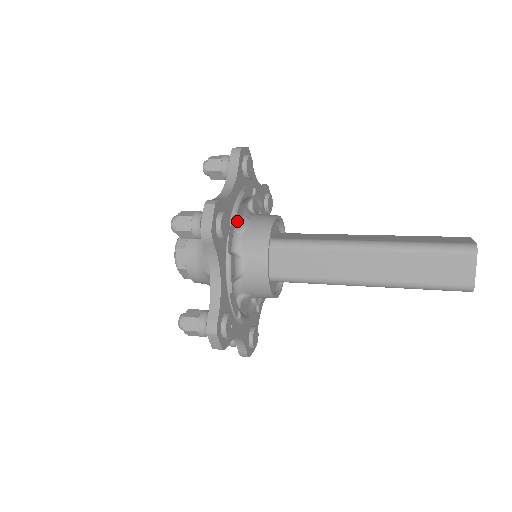
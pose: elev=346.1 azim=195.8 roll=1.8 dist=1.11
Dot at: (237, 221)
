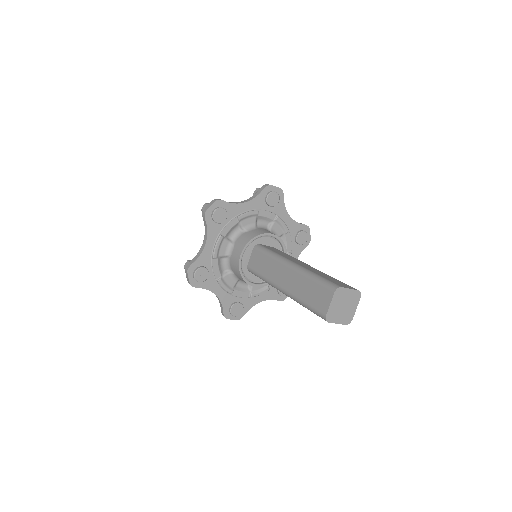
Dot at: (242, 223)
